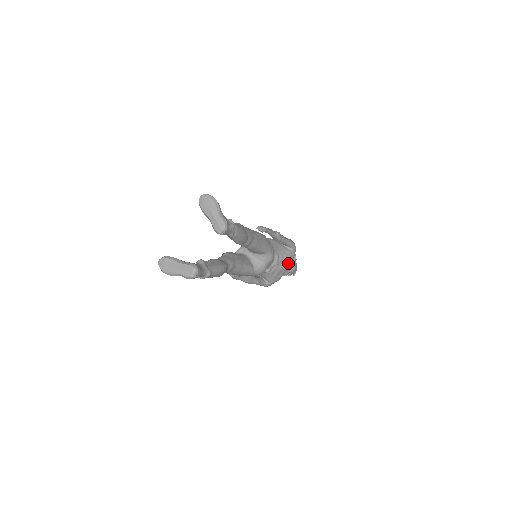
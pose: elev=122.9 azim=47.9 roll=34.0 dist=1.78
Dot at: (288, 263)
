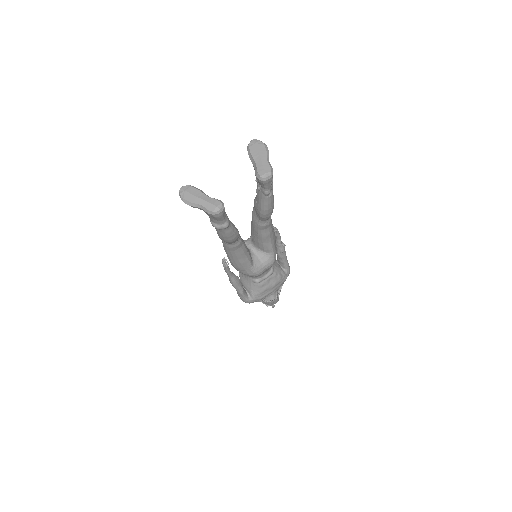
Dot at: (278, 285)
